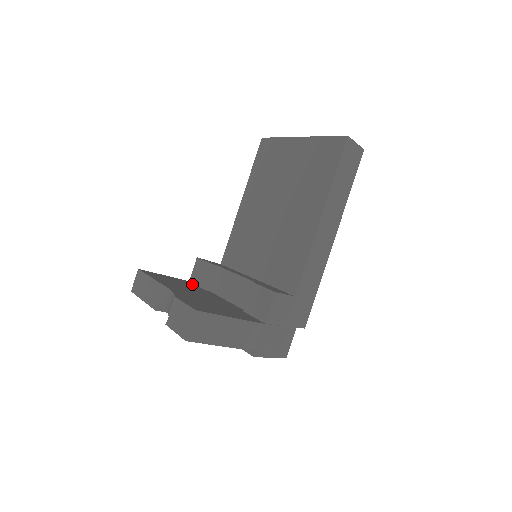
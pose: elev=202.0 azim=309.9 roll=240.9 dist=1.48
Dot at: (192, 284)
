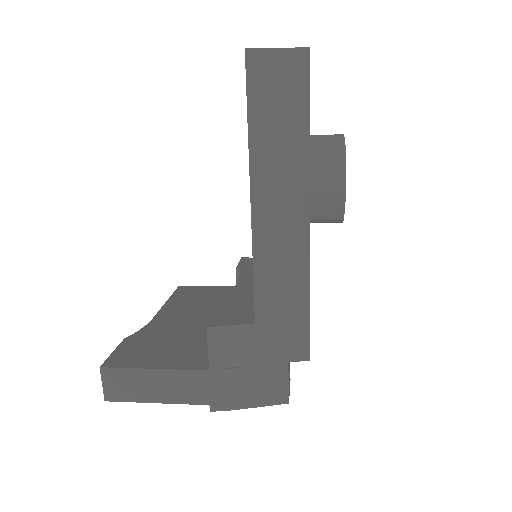
Dot at: occluded
